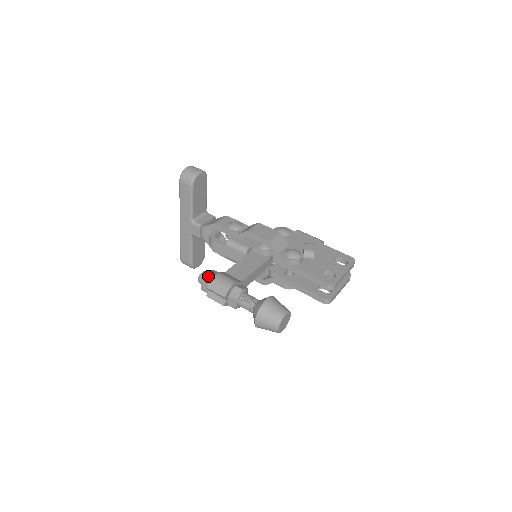
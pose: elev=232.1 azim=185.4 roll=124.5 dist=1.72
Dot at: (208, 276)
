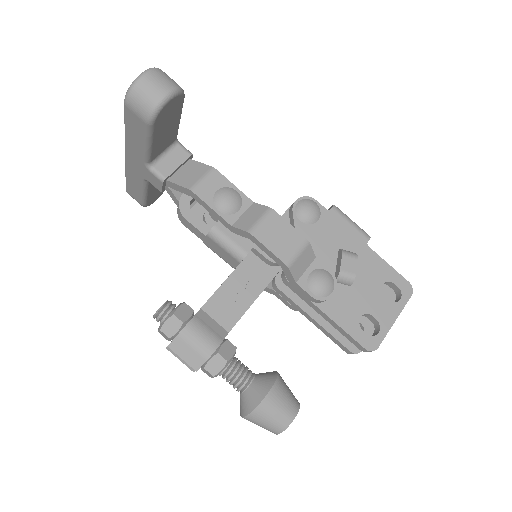
Dot at: (171, 324)
